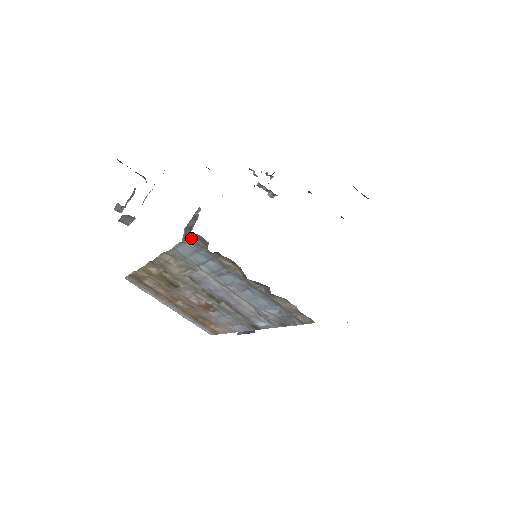
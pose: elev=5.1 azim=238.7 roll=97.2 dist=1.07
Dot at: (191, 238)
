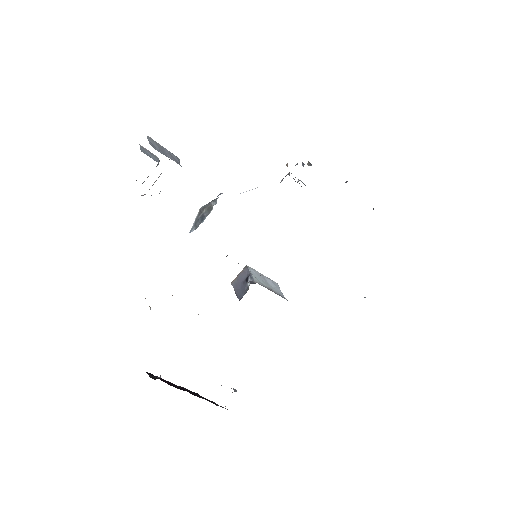
Dot at: occluded
